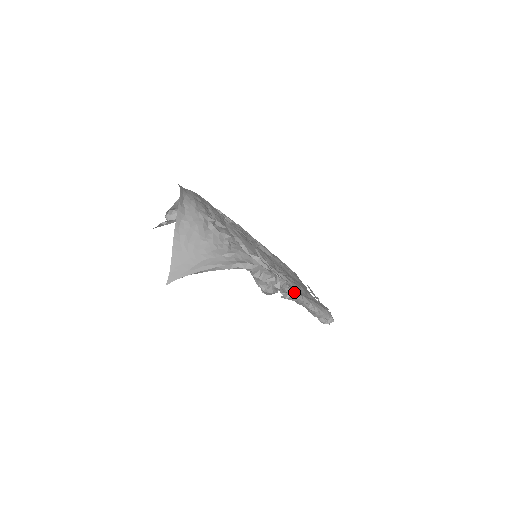
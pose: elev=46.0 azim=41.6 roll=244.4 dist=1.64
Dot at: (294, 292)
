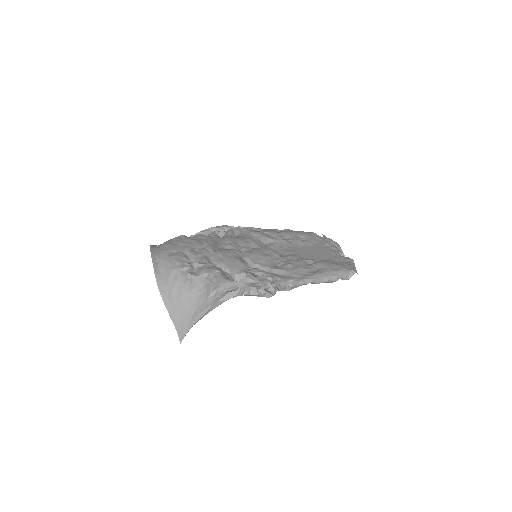
Dot at: (291, 283)
